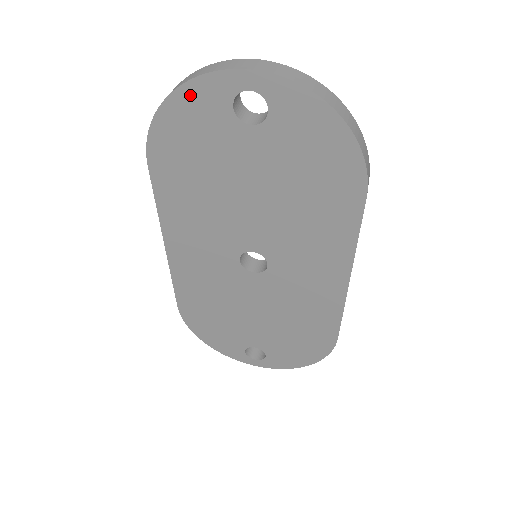
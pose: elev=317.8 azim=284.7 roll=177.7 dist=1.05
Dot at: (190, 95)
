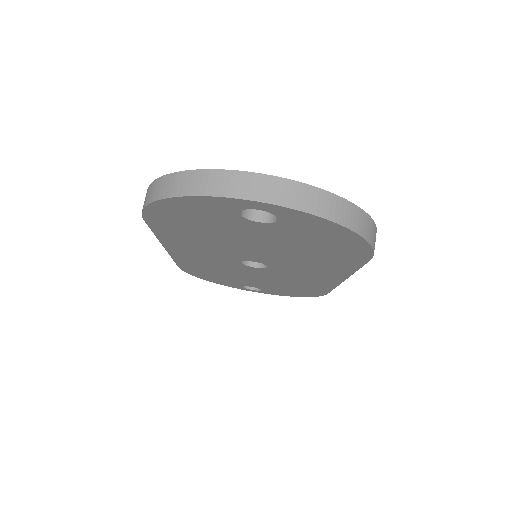
Dot at: (191, 202)
